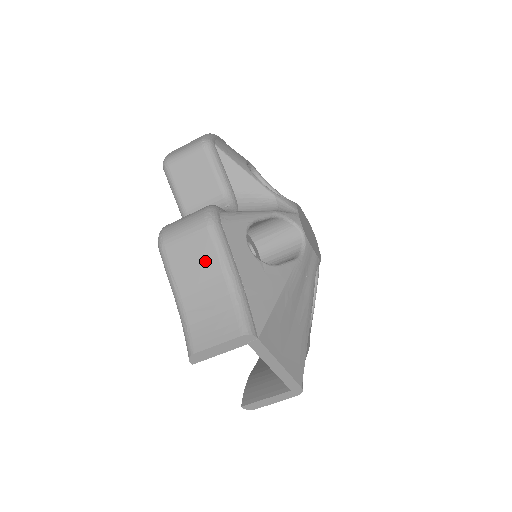
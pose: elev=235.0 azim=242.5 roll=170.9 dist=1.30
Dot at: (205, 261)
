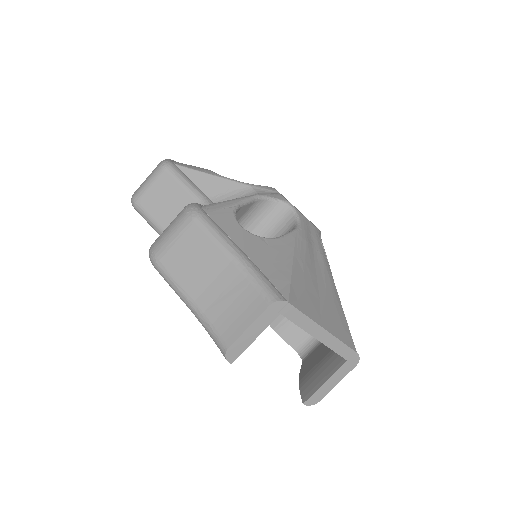
Dot at: (204, 253)
